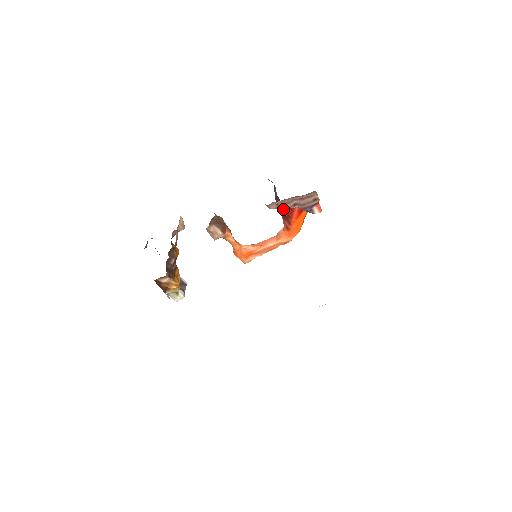
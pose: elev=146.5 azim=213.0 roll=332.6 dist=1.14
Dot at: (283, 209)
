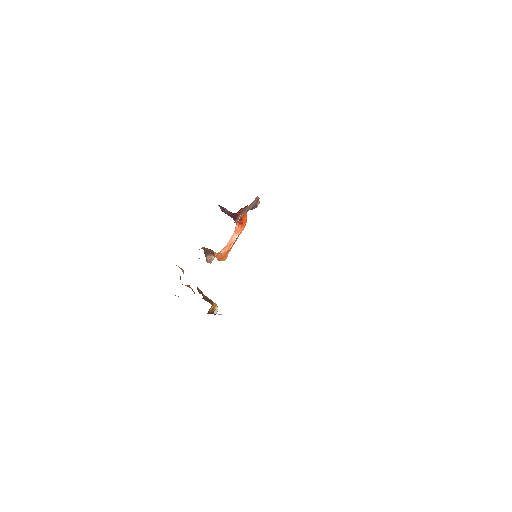
Dot at: (234, 215)
